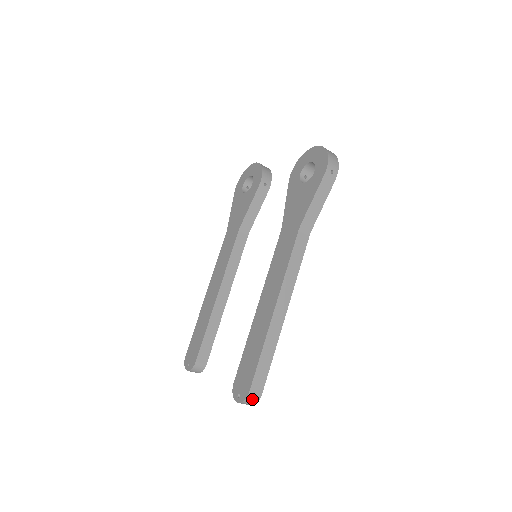
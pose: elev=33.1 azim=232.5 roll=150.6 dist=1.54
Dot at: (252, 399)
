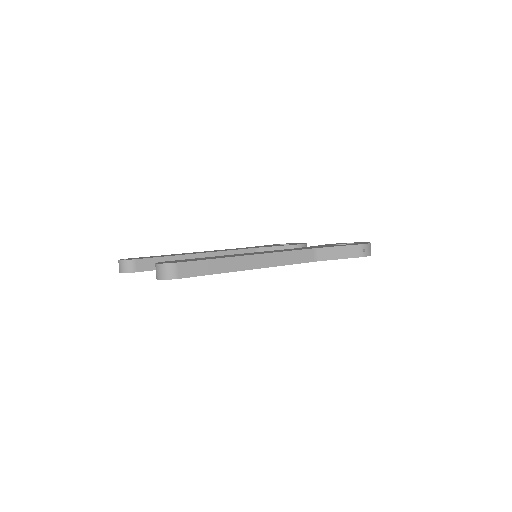
Dot at: (171, 271)
